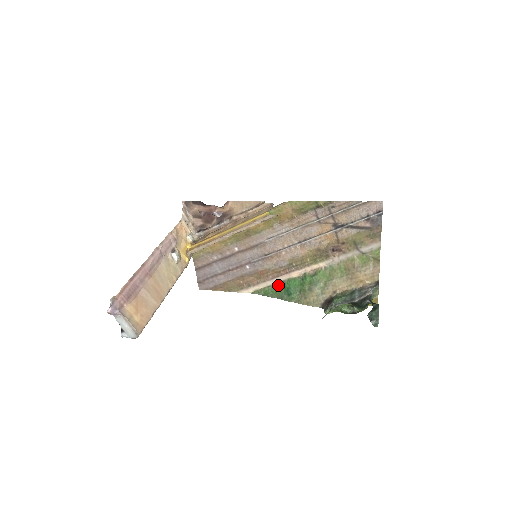
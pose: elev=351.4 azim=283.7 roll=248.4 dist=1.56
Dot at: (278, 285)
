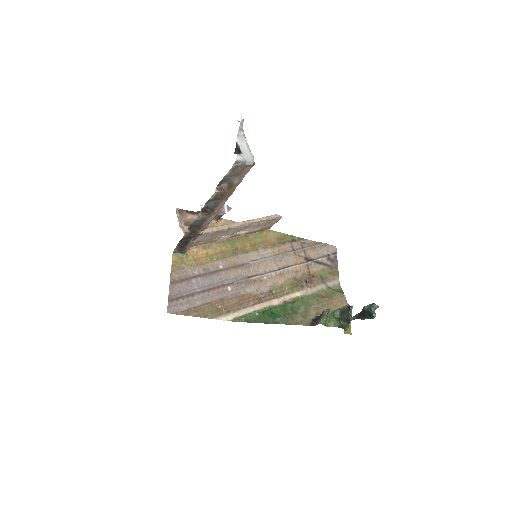
Dot at: (259, 312)
